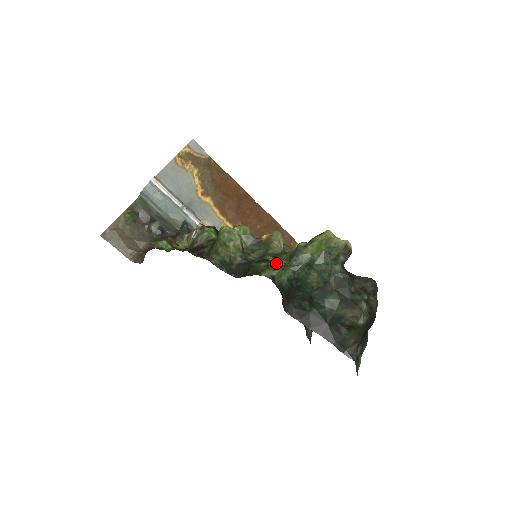
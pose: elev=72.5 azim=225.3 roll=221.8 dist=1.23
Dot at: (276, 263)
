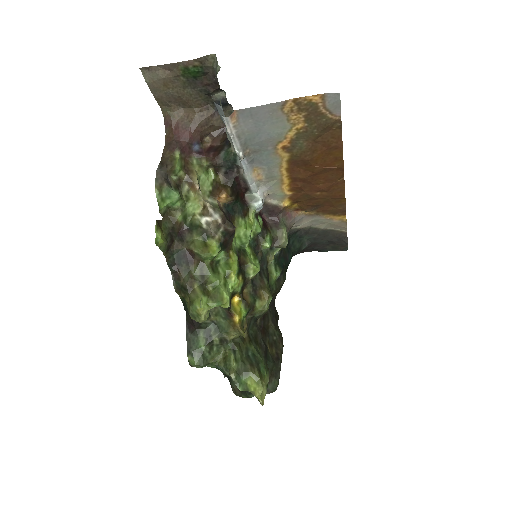
Dot at: (211, 354)
